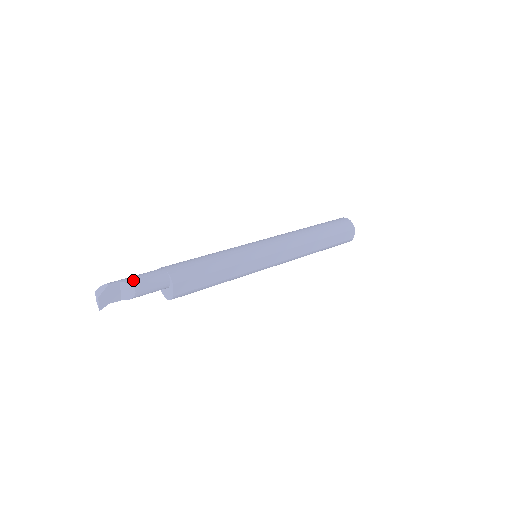
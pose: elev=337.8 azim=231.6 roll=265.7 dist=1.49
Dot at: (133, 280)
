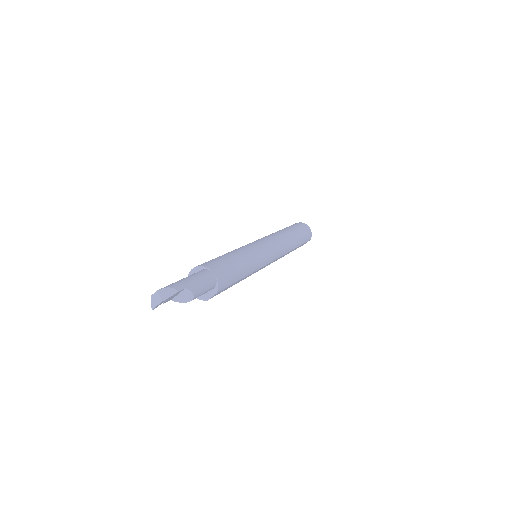
Dot at: (195, 288)
